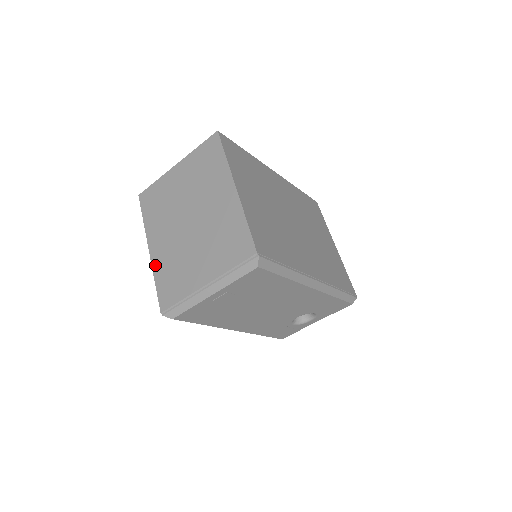
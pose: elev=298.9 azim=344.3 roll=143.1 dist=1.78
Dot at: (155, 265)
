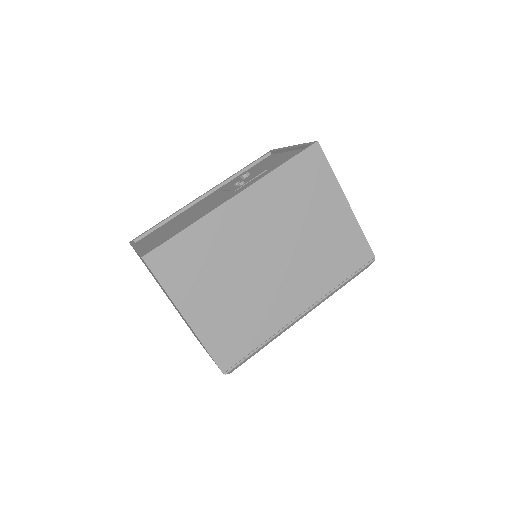
Dot at: occluded
